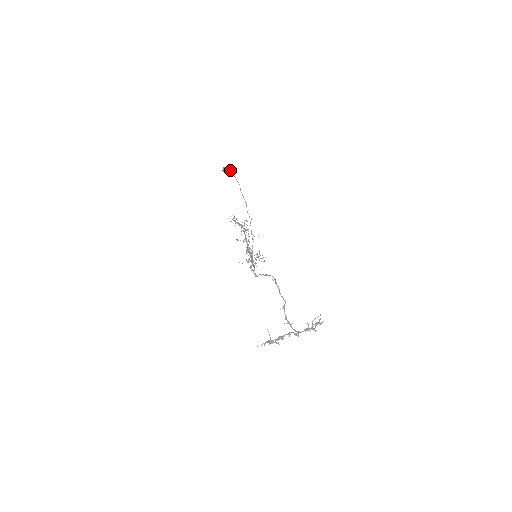
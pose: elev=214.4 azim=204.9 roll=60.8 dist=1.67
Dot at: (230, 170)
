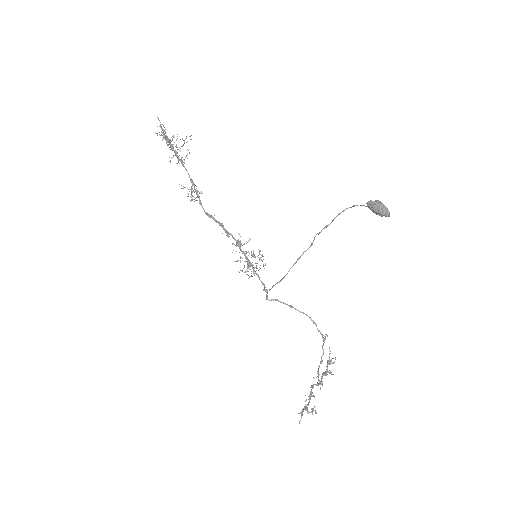
Dot at: occluded
